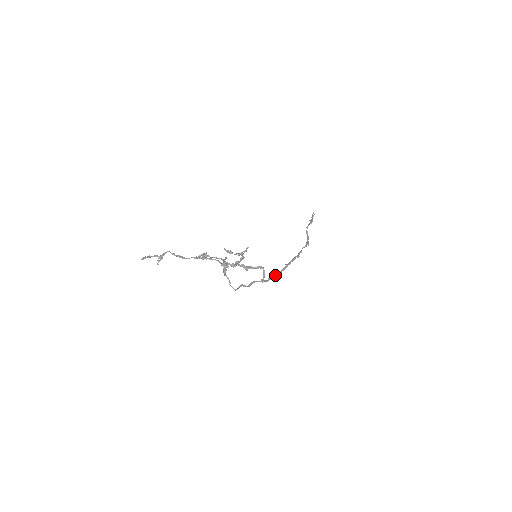
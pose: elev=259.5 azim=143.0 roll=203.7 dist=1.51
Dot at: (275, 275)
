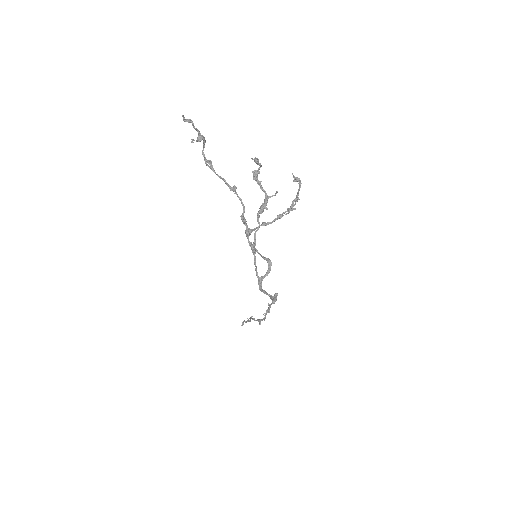
Dot at: (266, 292)
